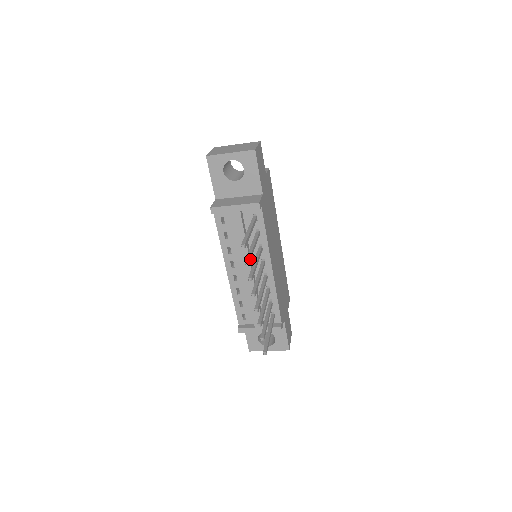
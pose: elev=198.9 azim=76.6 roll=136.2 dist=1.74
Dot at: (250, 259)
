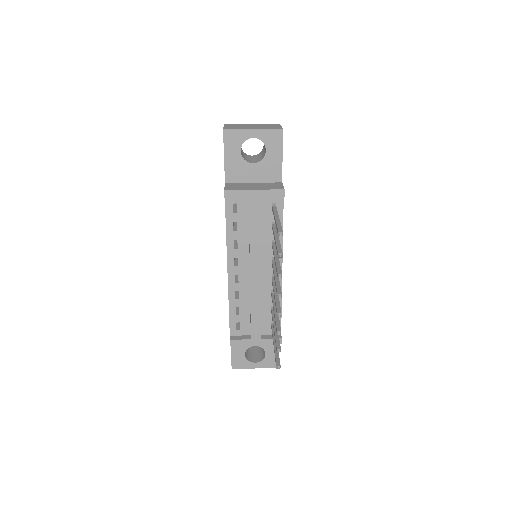
Dot at: occluded
